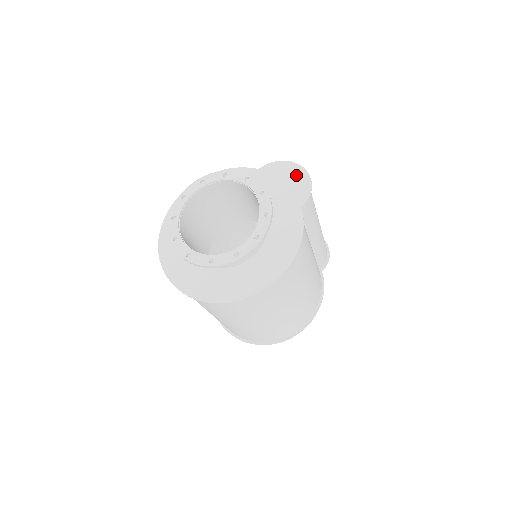
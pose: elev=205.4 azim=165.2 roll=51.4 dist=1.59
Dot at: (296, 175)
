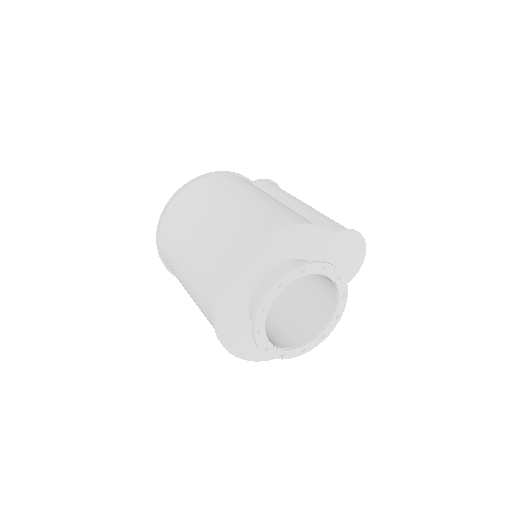
Dot at: (358, 251)
